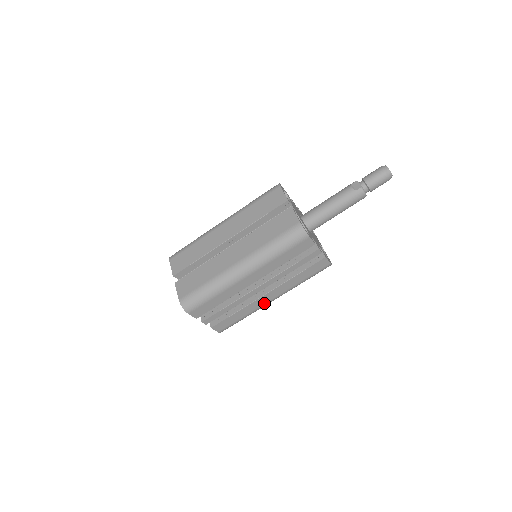
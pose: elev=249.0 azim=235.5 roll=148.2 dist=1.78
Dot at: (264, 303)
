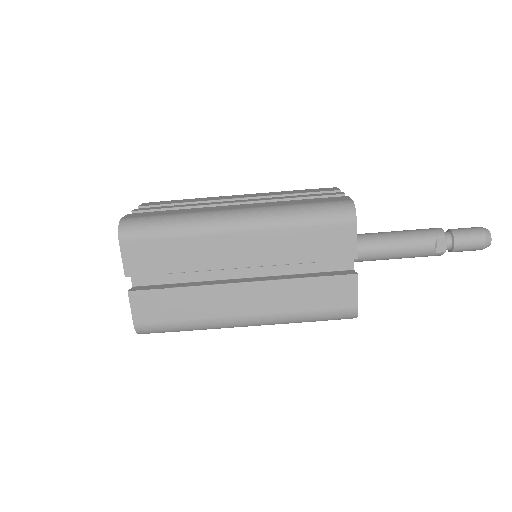
Dot at: occluded
